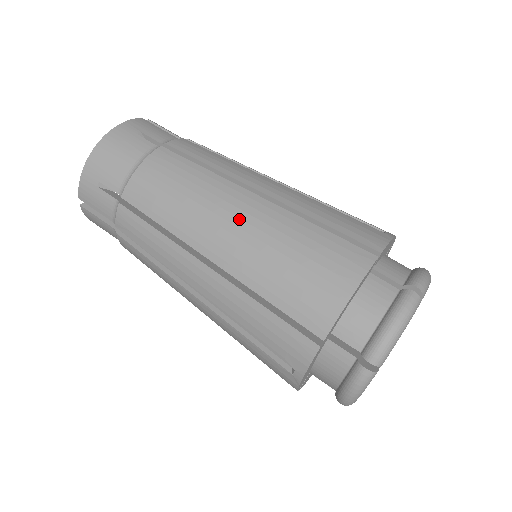
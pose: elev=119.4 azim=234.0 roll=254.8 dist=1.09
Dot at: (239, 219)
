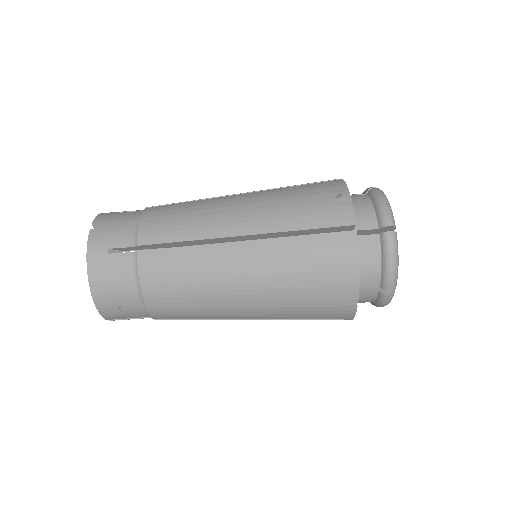
Dot at: (248, 270)
